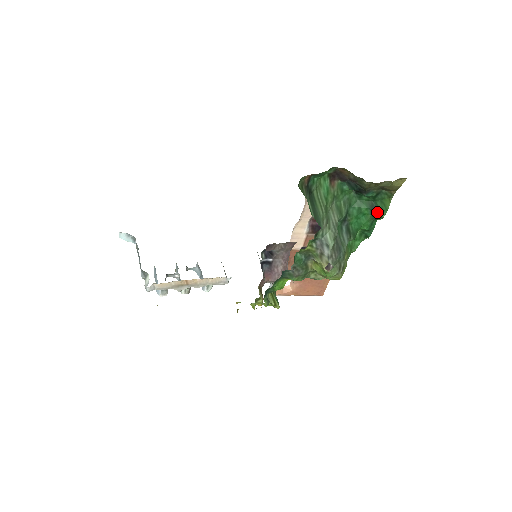
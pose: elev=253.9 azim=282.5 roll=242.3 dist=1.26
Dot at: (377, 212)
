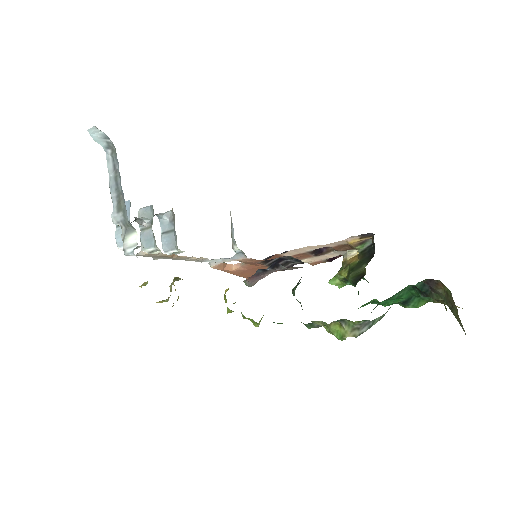
Dot at: (408, 303)
